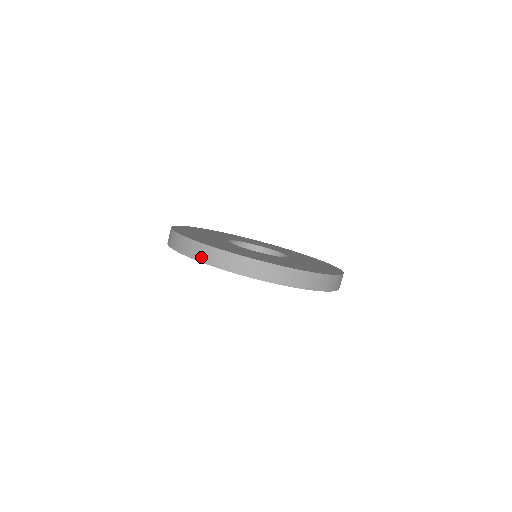
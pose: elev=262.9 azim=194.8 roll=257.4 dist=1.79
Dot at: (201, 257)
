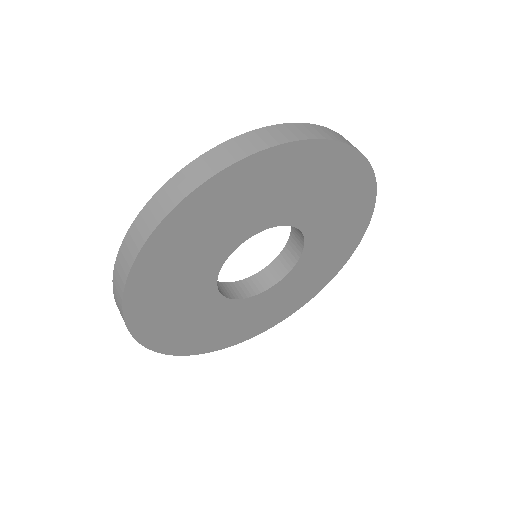
Dot at: (121, 314)
